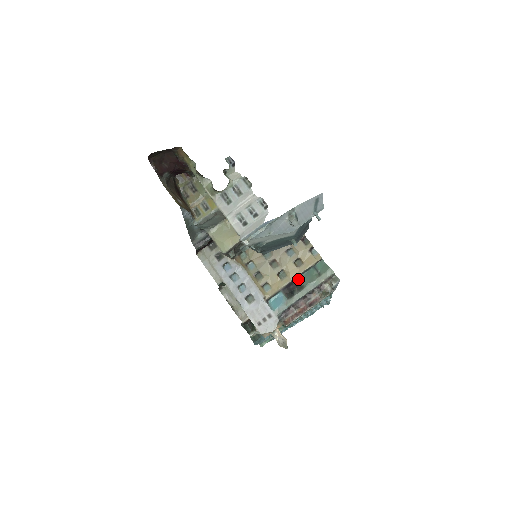
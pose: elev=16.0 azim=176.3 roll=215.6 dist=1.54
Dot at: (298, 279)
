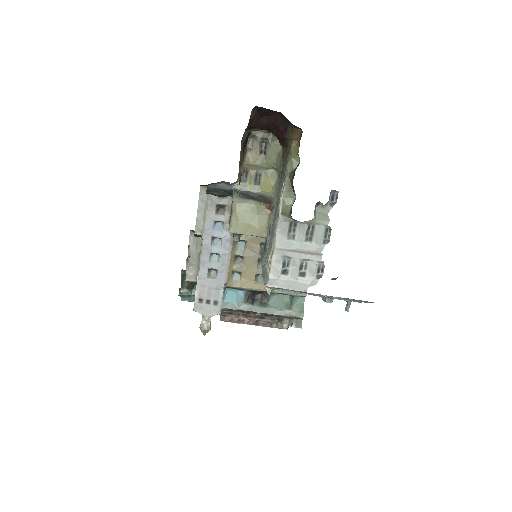
Dot at: occluded
